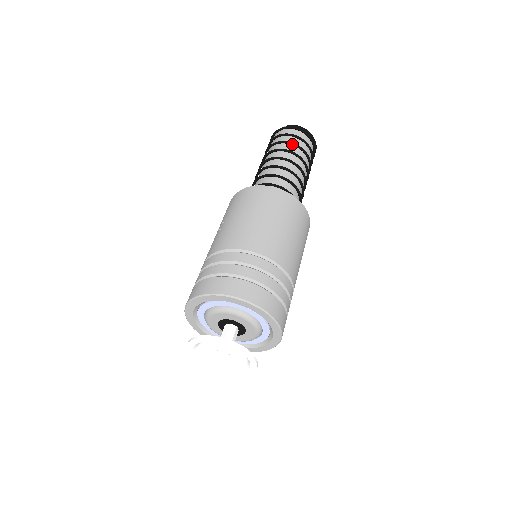
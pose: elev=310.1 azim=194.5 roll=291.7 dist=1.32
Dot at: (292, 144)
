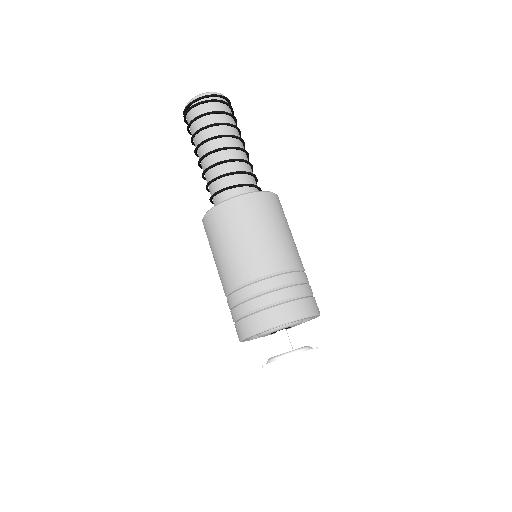
Dot at: (196, 134)
